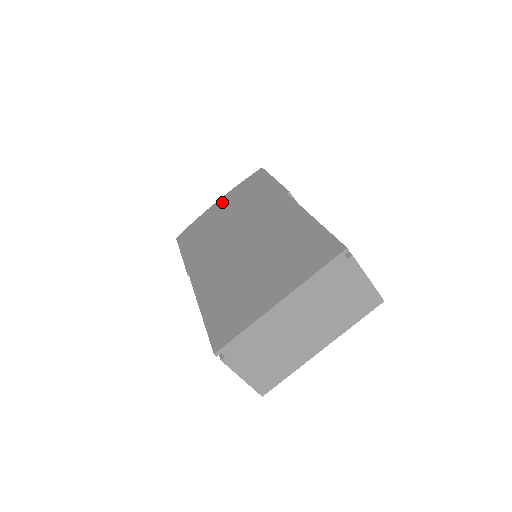
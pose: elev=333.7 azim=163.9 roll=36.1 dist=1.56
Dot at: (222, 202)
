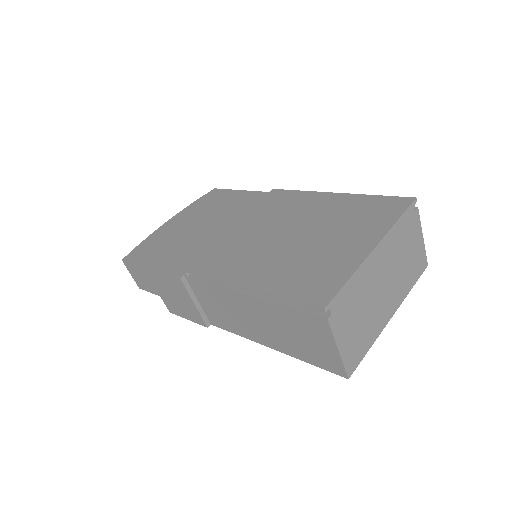
Dot at: (177, 219)
